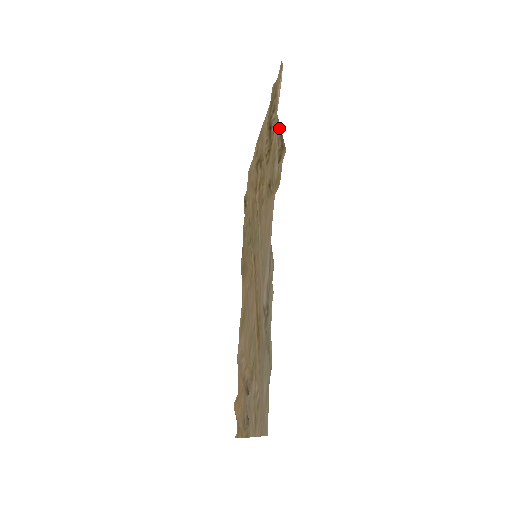
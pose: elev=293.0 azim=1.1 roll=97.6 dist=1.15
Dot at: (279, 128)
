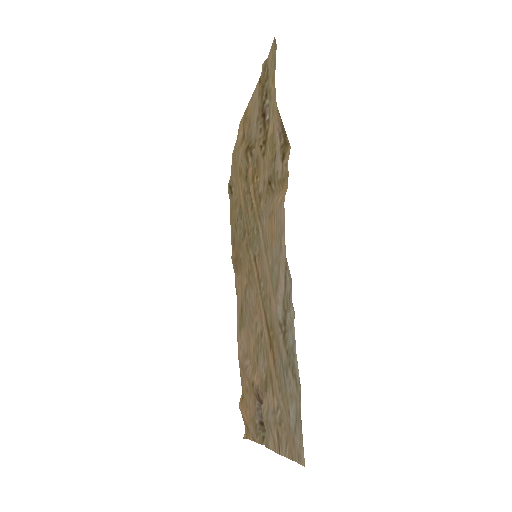
Dot at: (280, 121)
